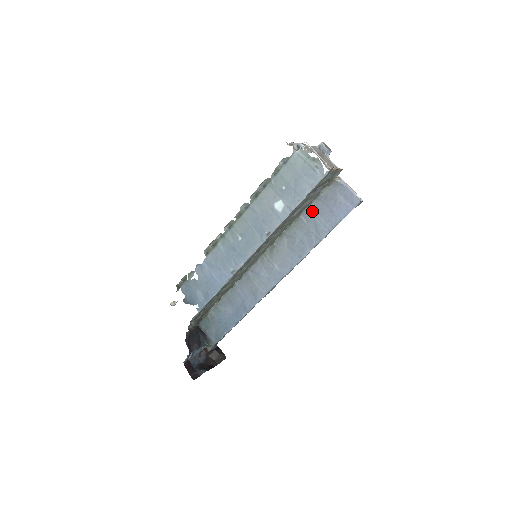
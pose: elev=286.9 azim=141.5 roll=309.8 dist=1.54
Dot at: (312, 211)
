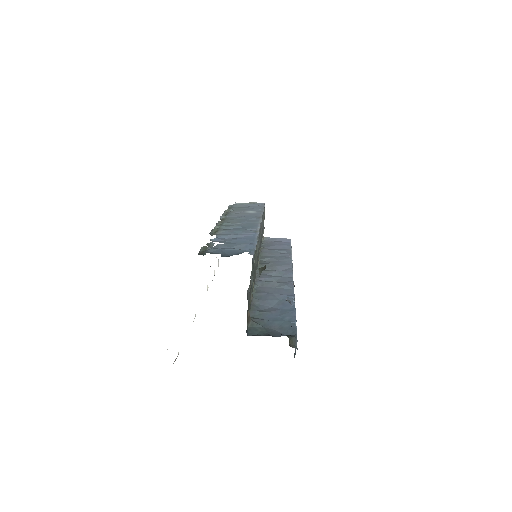
Dot at: (266, 249)
